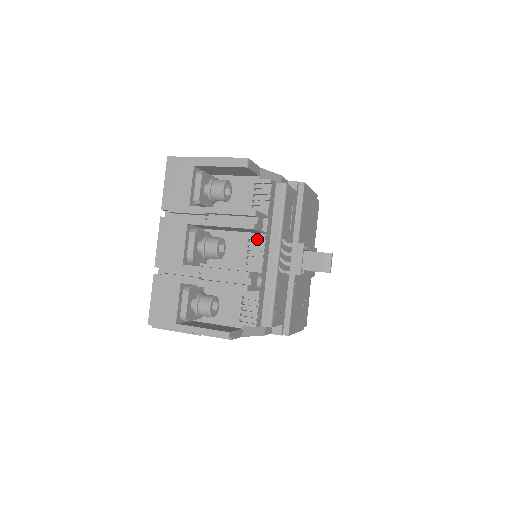
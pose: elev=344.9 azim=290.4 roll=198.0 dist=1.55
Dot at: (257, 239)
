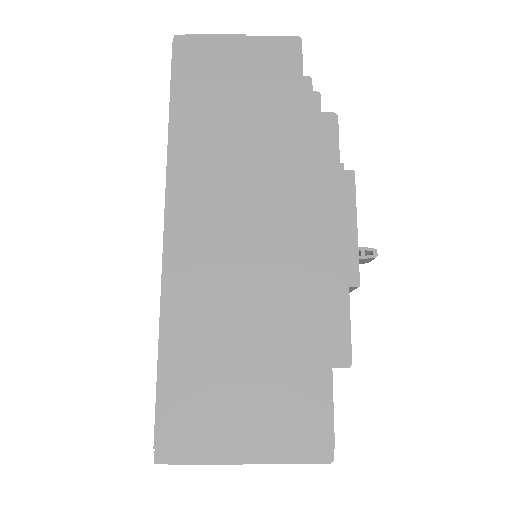
Dot at: occluded
